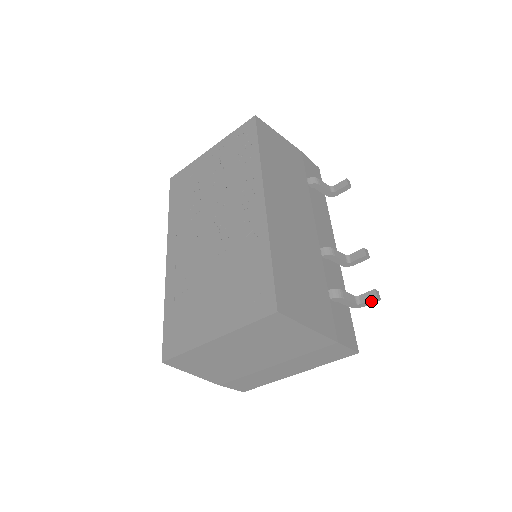
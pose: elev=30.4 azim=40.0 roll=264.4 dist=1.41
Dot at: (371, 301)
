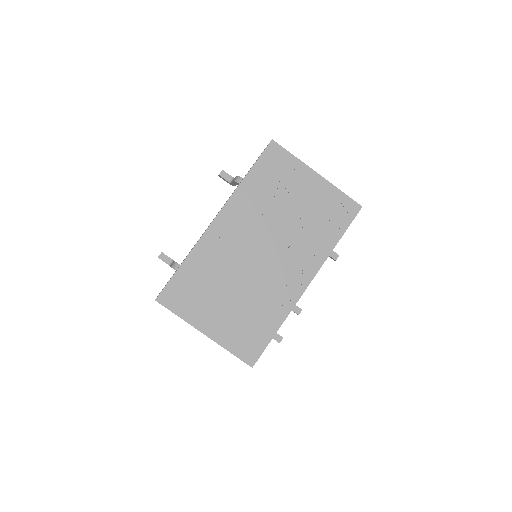
Dot at: occluded
